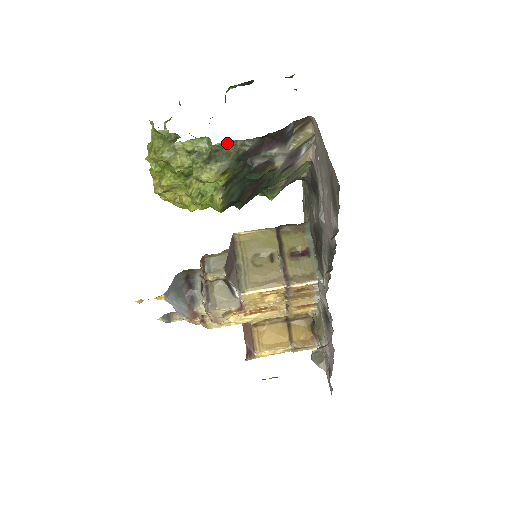
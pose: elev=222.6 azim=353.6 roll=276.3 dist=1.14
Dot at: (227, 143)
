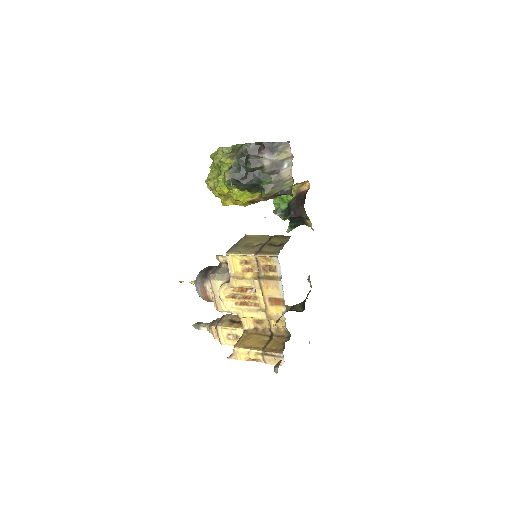
Dot at: (240, 145)
